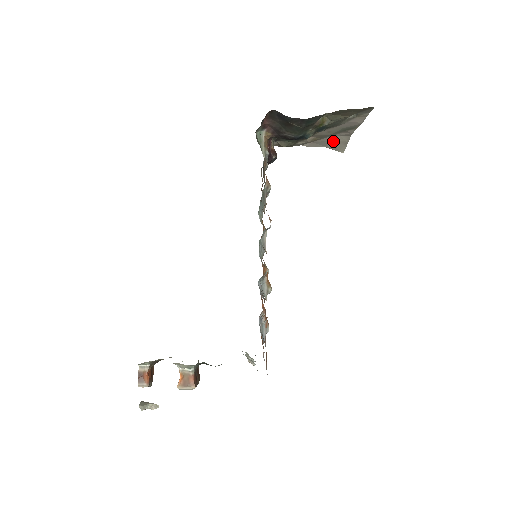
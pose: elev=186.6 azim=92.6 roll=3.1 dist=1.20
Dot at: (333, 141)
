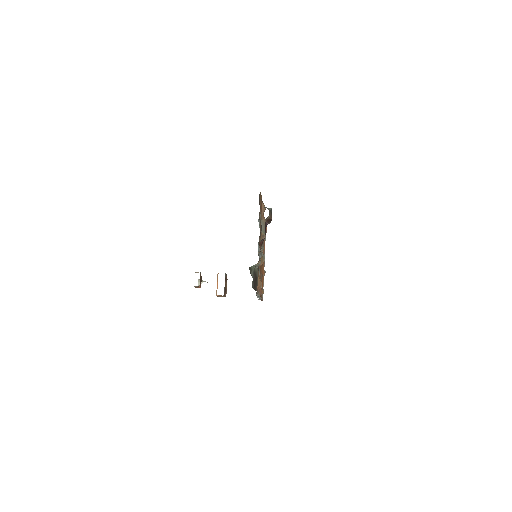
Dot at: occluded
